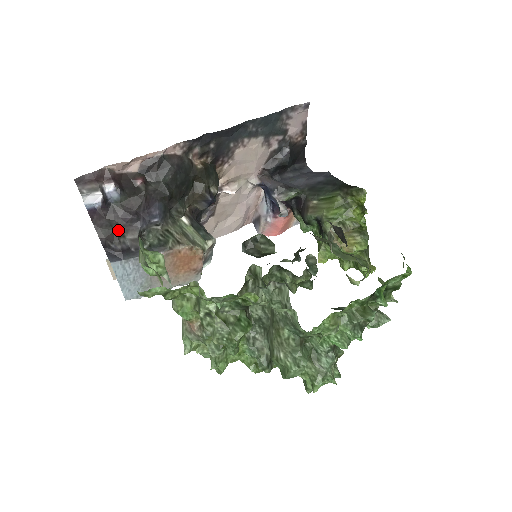
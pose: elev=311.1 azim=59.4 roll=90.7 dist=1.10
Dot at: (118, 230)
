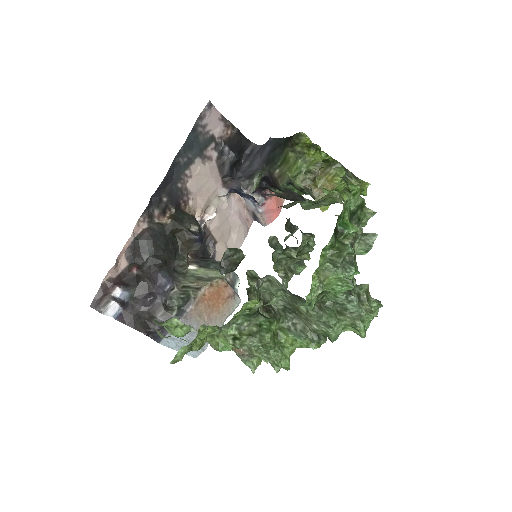
Dot at: (147, 316)
